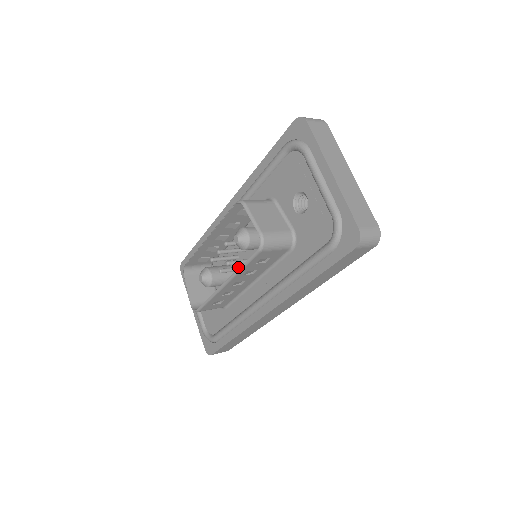
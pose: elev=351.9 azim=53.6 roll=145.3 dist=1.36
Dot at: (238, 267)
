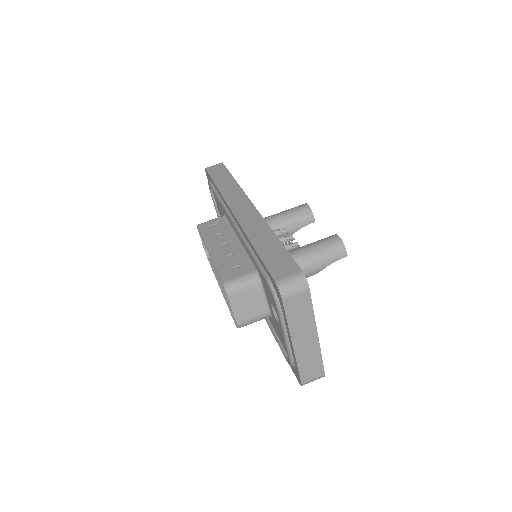
Dot at: occluded
